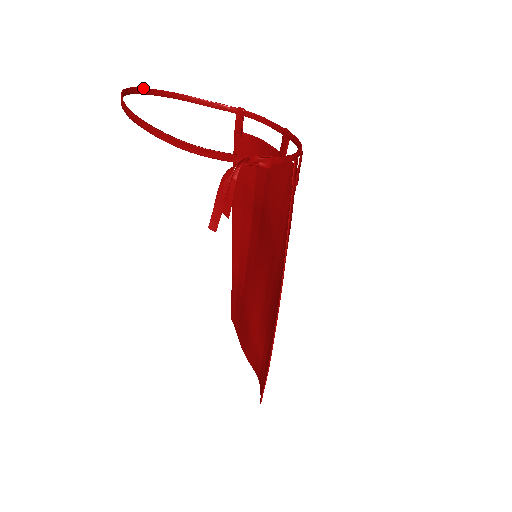
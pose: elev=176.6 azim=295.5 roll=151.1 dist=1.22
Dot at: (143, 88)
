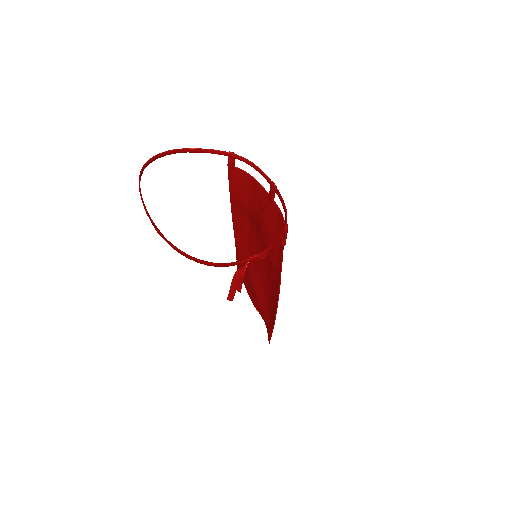
Dot at: (149, 159)
